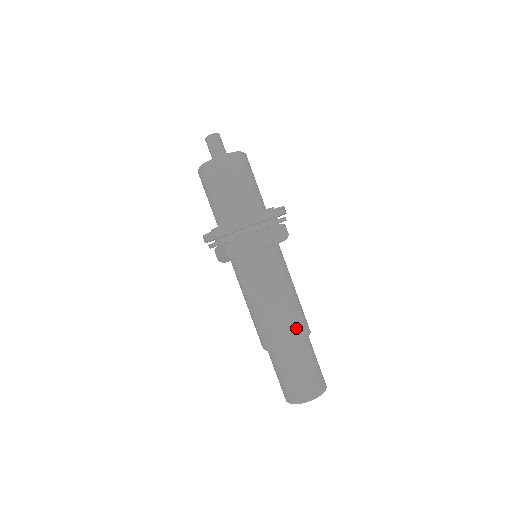
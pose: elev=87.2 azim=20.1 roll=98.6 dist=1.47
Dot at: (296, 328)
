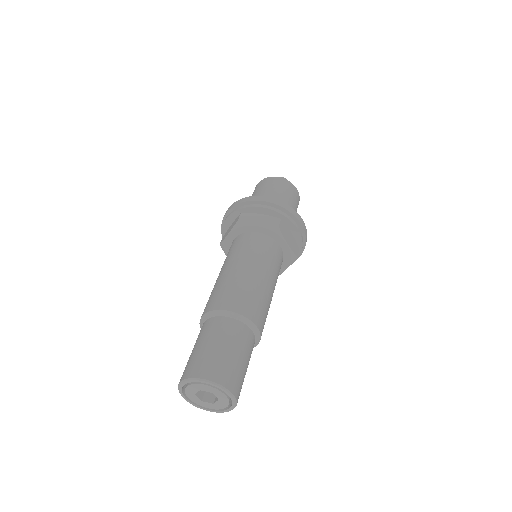
Dot at: (222, 298)
